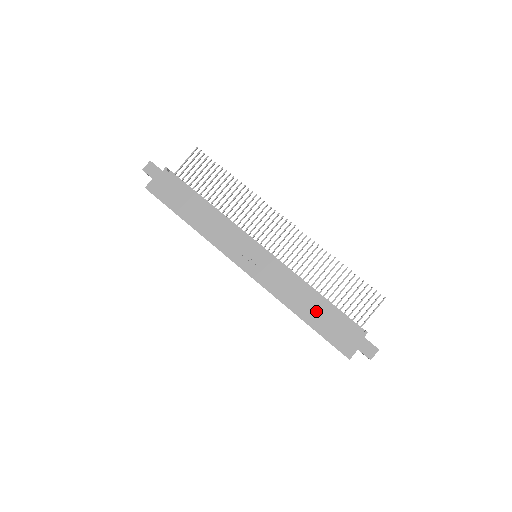
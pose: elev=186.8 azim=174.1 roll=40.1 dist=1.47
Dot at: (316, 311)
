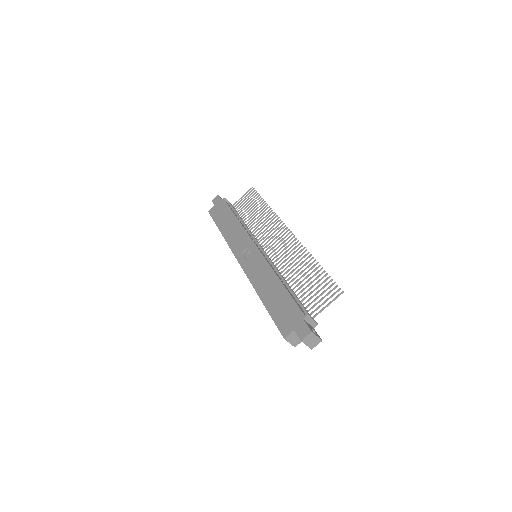
Dot at: (274, 294)
